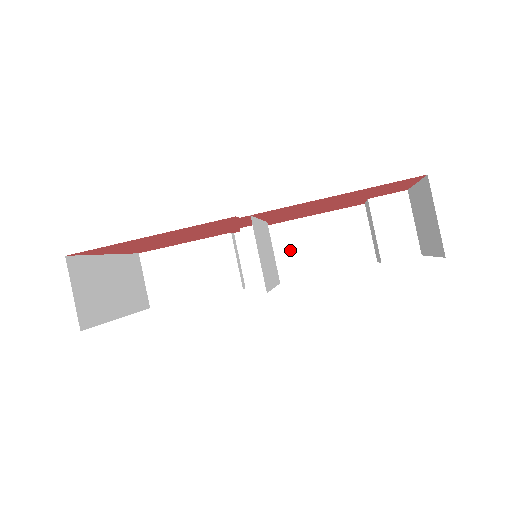
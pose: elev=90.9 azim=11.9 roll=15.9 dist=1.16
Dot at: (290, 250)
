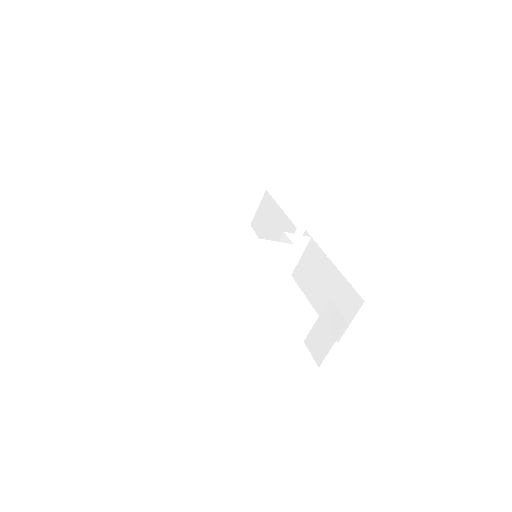
Dot at: (315, 275)
